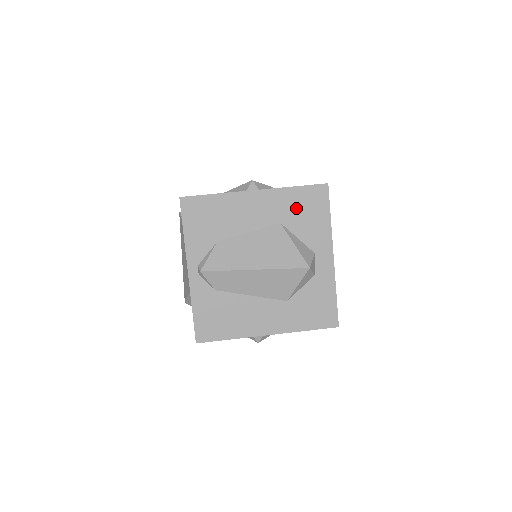
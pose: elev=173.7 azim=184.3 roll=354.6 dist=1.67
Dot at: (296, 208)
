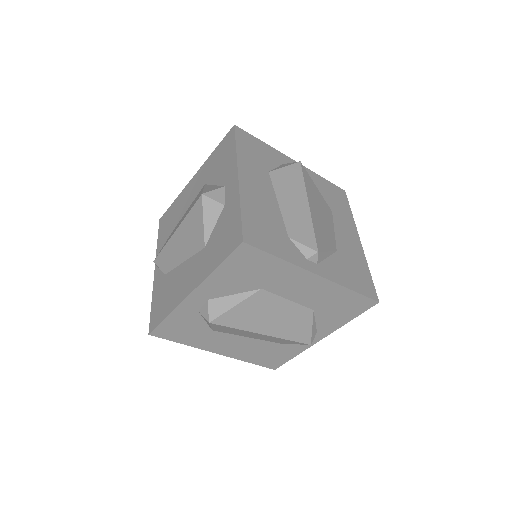
Dot at: (215, 164)
